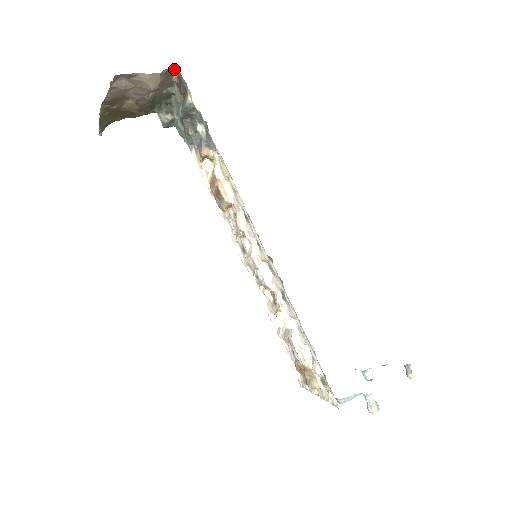
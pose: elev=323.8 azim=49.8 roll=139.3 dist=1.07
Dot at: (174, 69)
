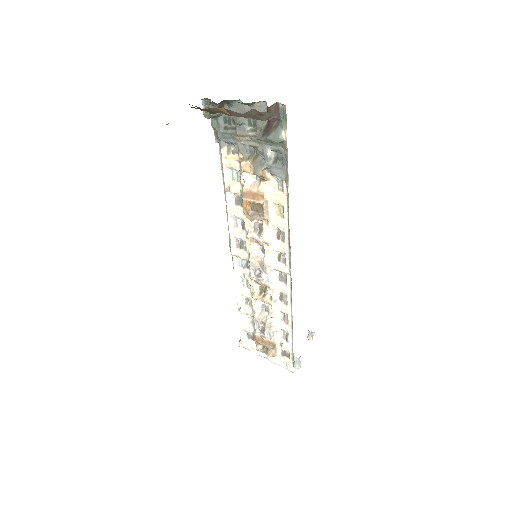
Dot at: occluded
